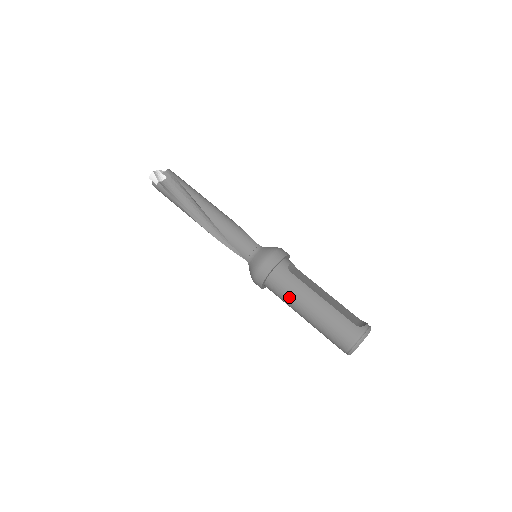
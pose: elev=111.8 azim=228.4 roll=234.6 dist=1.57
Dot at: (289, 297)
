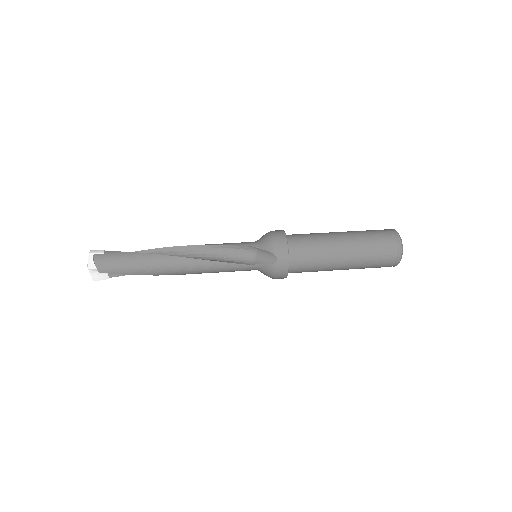
Dot at: (316, 236)
